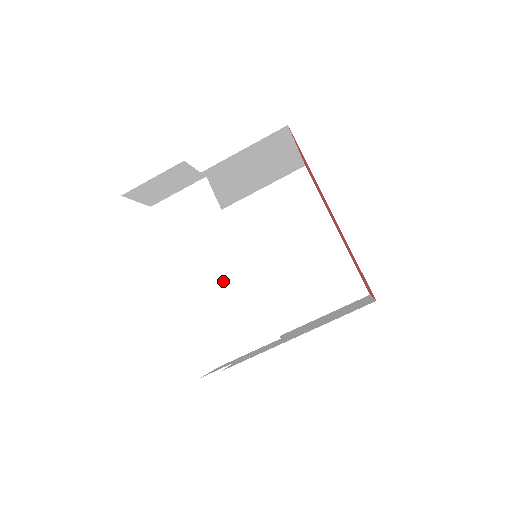
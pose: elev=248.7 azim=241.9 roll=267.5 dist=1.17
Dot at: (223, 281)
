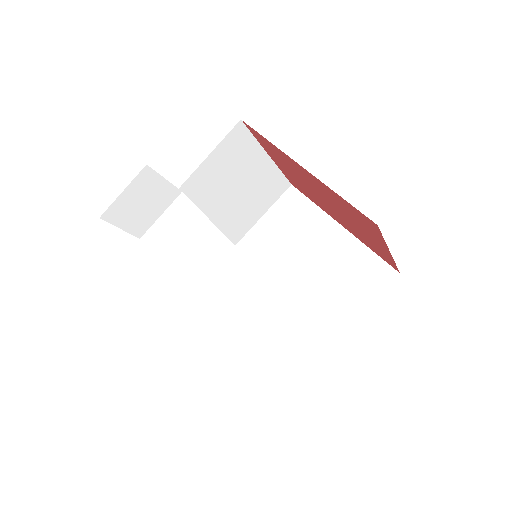
Dot at: (220, 275)
